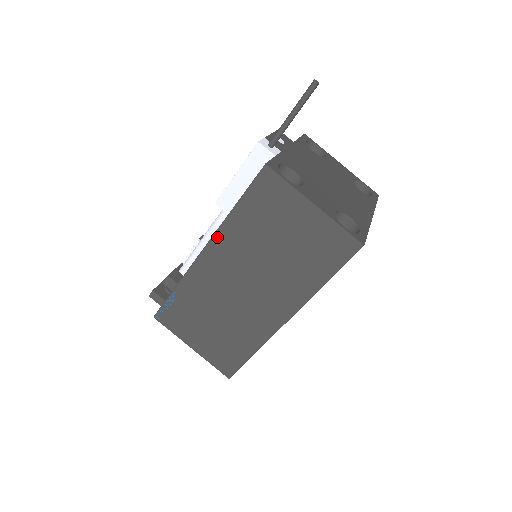
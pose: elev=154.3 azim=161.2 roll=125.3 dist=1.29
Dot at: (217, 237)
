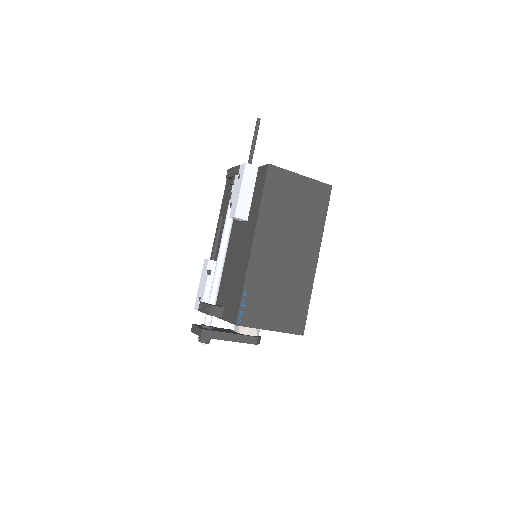
Dot at: (259, 227)
